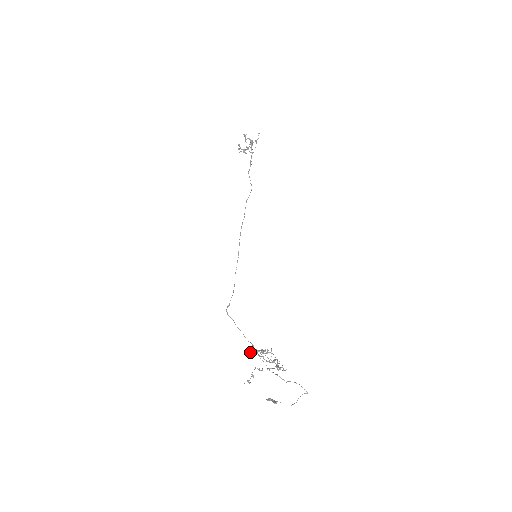
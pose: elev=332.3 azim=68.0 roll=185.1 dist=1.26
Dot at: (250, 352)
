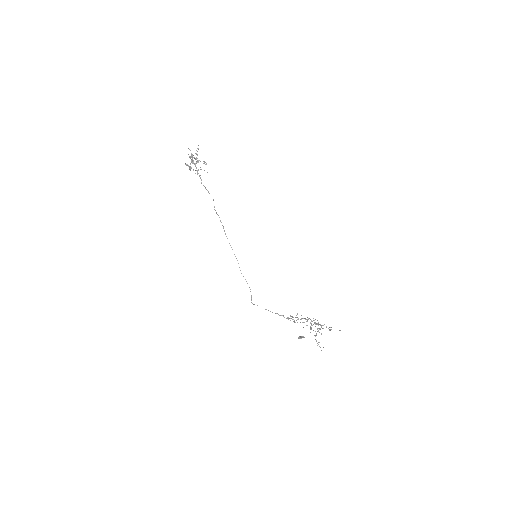
Dot at: (303, 327)
